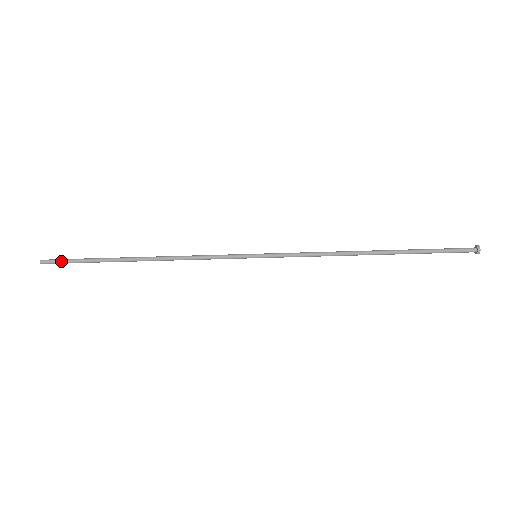
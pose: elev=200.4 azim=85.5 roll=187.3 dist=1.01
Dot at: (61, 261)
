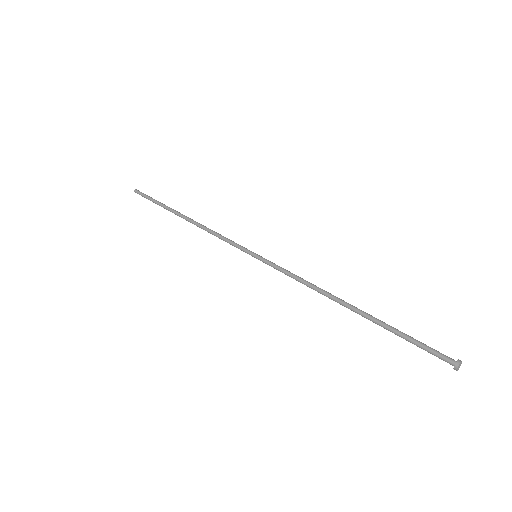
Dot at: (144, 197)
